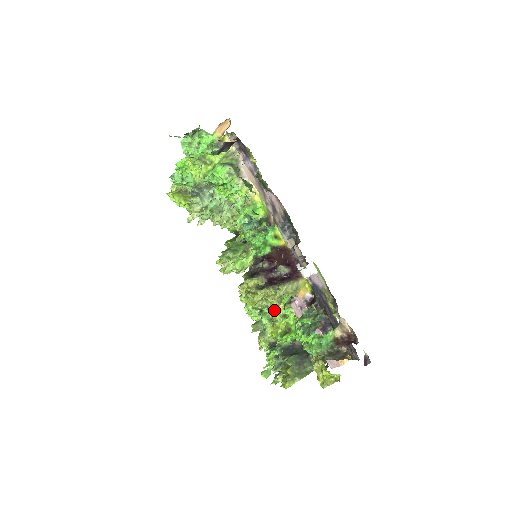
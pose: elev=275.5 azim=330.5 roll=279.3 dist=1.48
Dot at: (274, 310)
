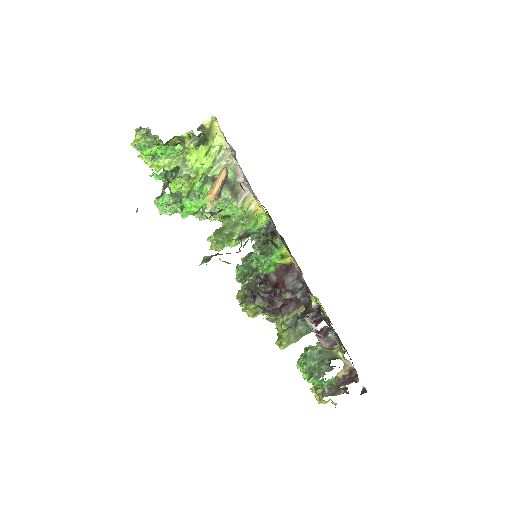
Dot at: occluded
